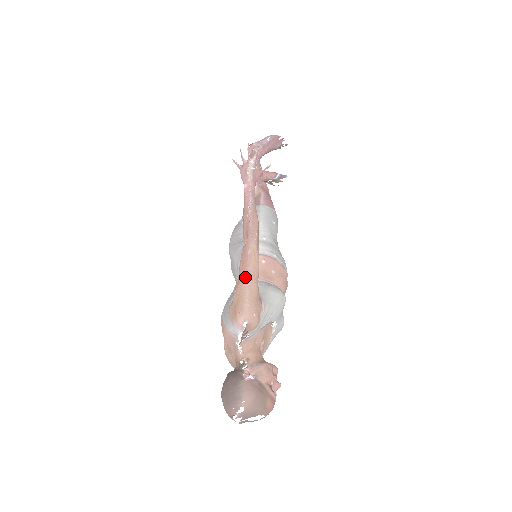
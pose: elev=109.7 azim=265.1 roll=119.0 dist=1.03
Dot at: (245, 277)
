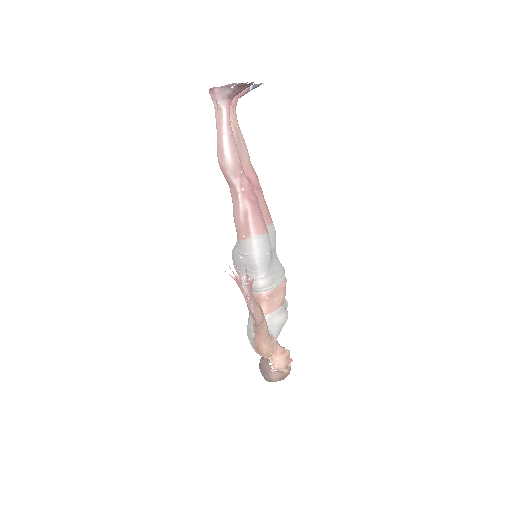
Dot at: (260, 339)
